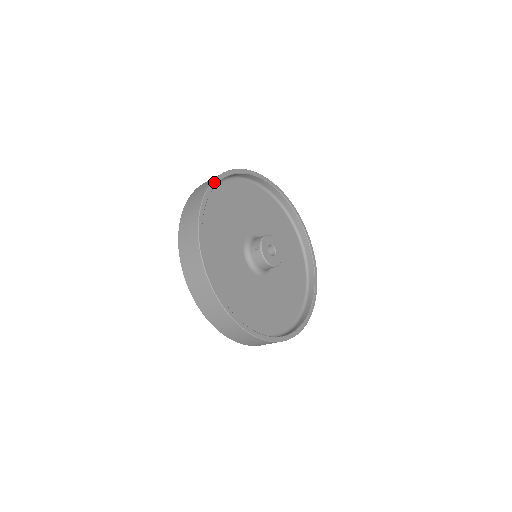
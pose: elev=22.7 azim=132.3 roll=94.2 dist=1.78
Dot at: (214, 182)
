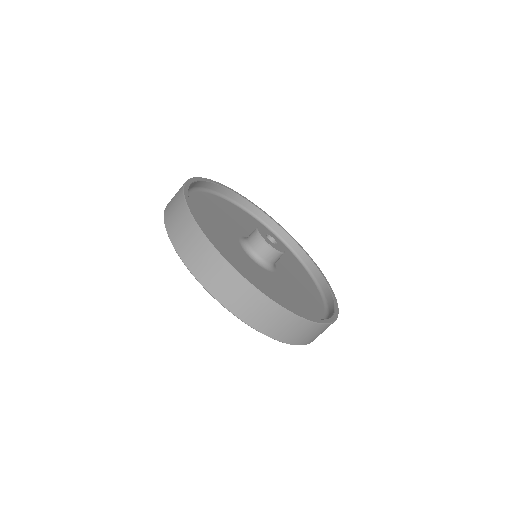
Dot at: (250, 201)
